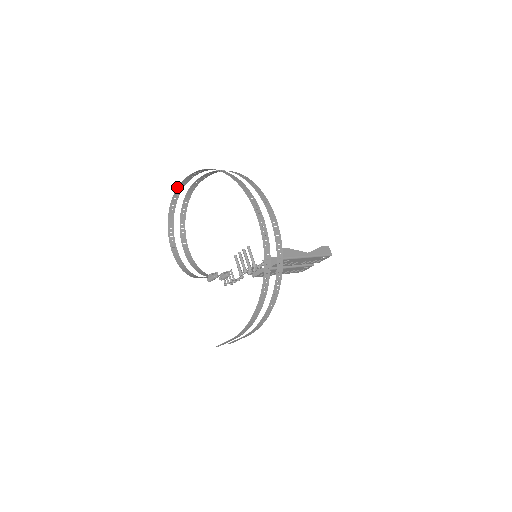
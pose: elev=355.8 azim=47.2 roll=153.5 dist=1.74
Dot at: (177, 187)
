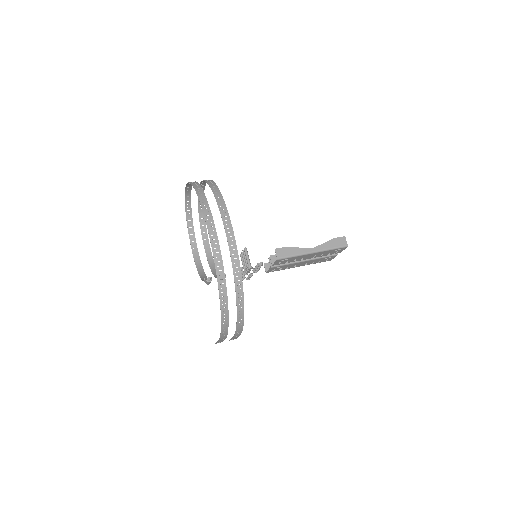
Dot at: occluded
